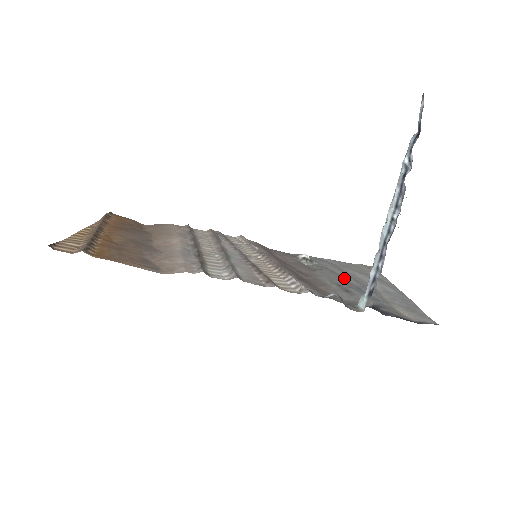
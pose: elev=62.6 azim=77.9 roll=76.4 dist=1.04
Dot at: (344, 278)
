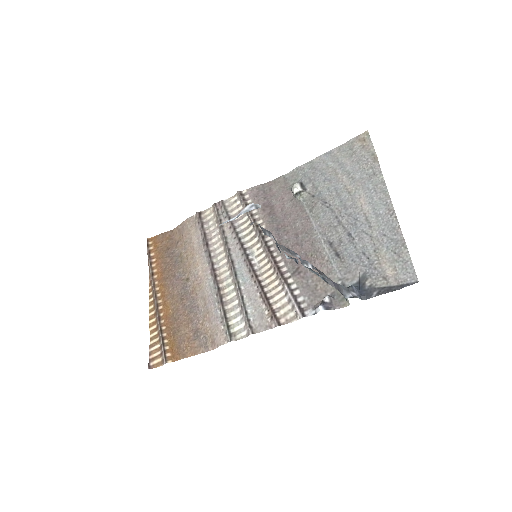
Dot at: (336, 214)
